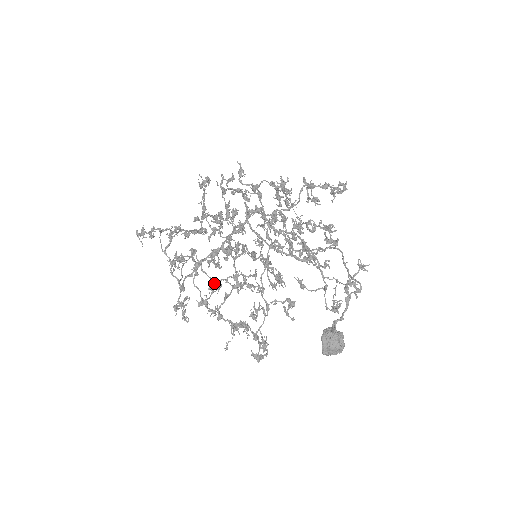
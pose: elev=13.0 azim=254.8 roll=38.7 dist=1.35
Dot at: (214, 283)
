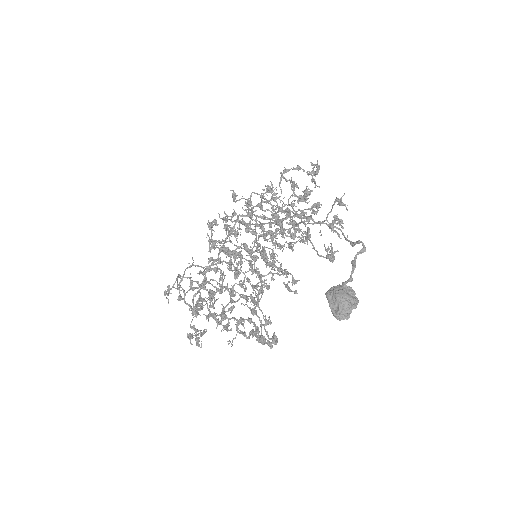
Dot at: (219, 290)
